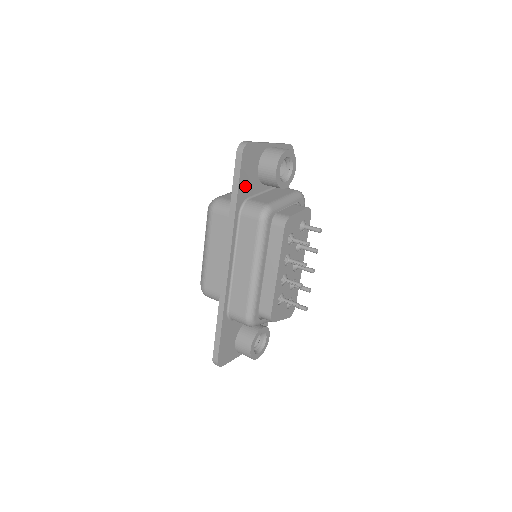
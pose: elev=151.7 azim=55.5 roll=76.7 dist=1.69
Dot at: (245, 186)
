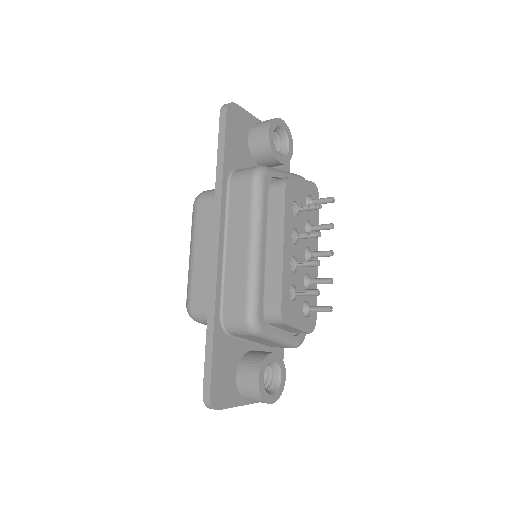
Dot at: (233, 152)
